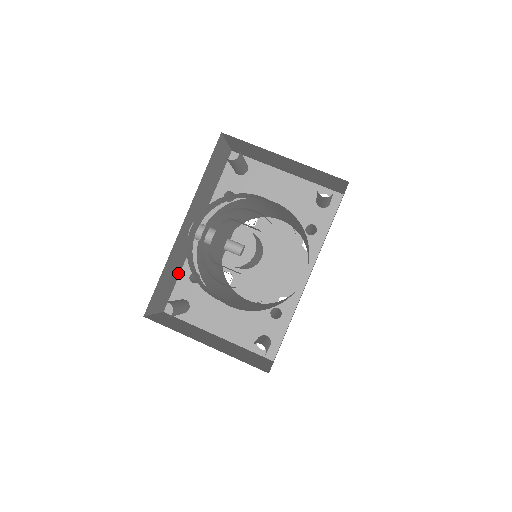
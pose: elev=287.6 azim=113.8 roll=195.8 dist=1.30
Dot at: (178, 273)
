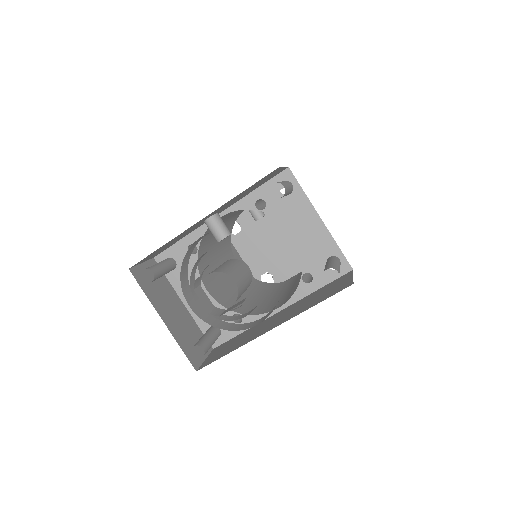
Dot at: (181, 238)
